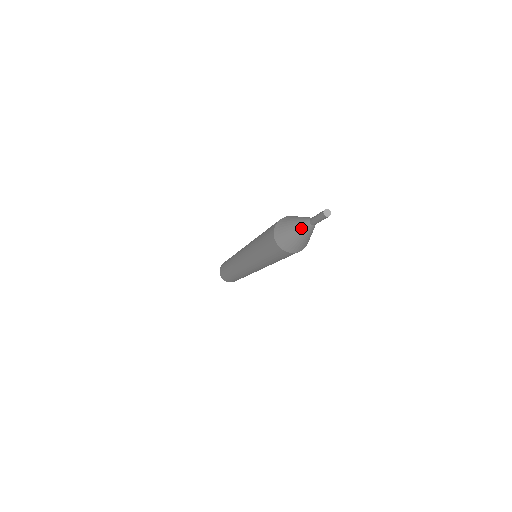
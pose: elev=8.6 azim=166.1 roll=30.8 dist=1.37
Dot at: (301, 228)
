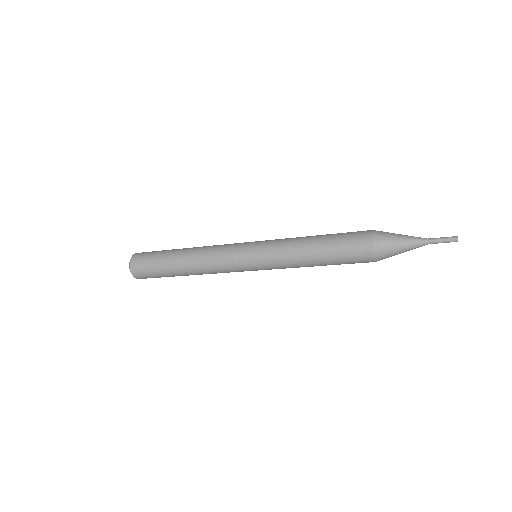
Dot at: (414, 241)
